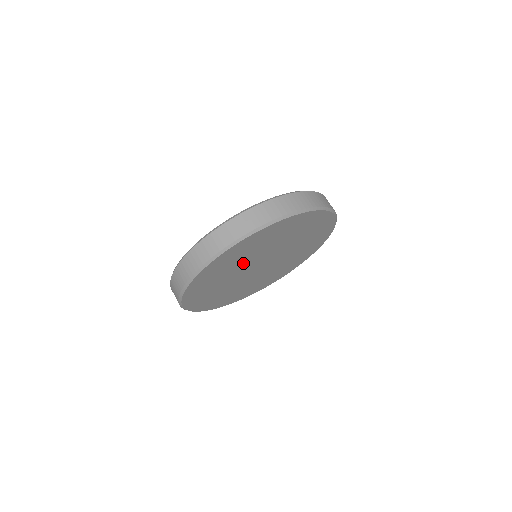
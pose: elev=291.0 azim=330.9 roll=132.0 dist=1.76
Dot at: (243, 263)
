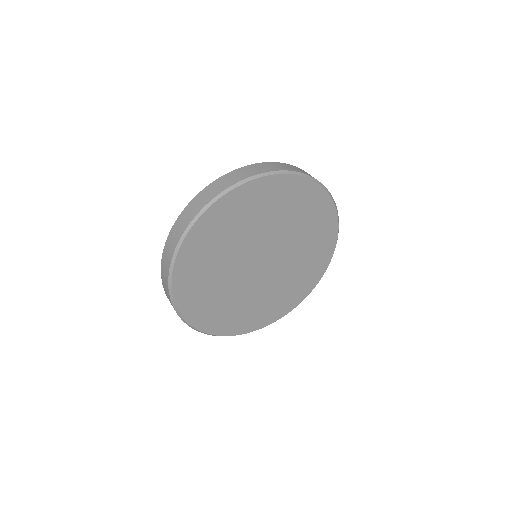
Dot at: (235, 247)
